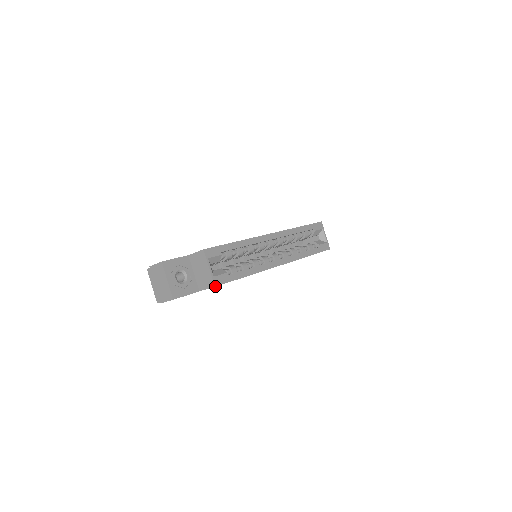
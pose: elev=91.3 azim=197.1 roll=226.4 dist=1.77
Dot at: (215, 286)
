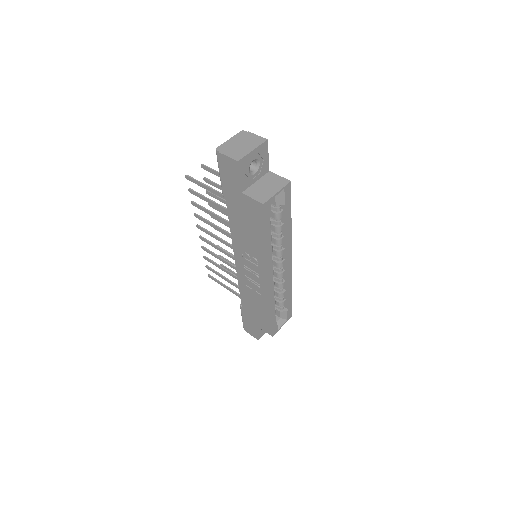
Dot at: (264, 204)
